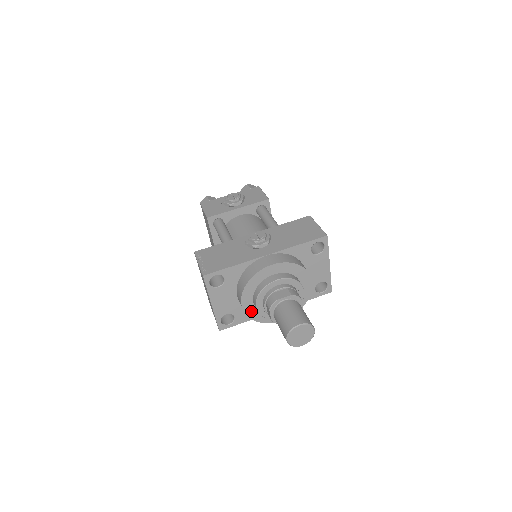
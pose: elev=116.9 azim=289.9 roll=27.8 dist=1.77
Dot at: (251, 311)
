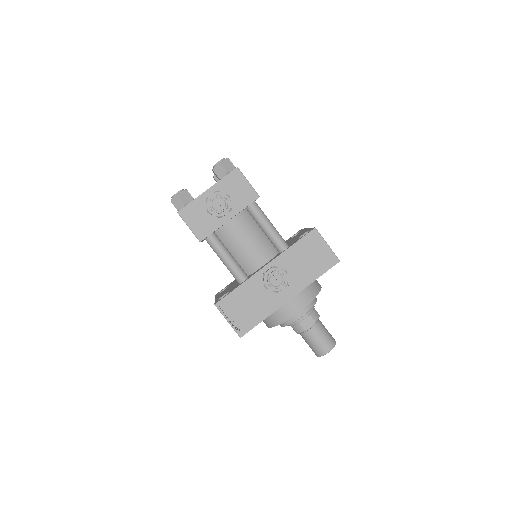
Dot at: occluded
